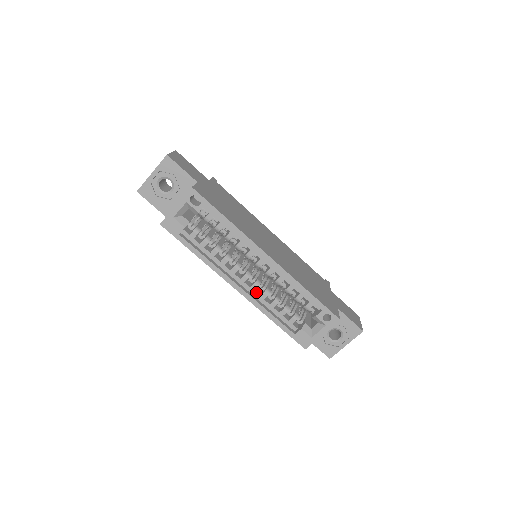
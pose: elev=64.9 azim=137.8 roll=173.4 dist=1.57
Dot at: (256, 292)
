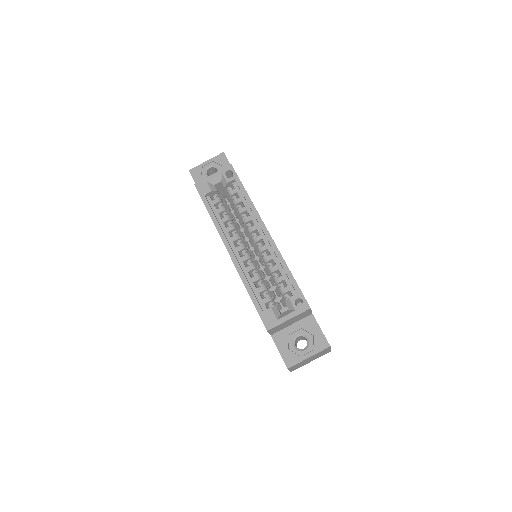
Dot at: (244, 264)
